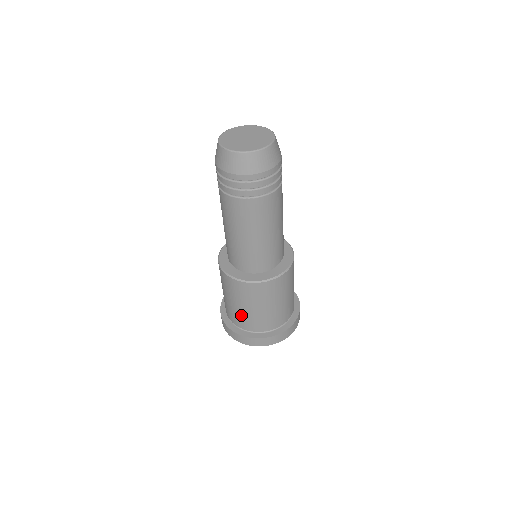
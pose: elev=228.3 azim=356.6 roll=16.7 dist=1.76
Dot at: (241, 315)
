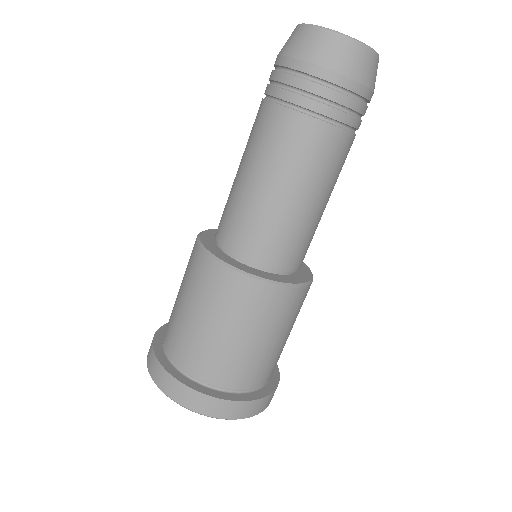
Dot at: (214, 351)
